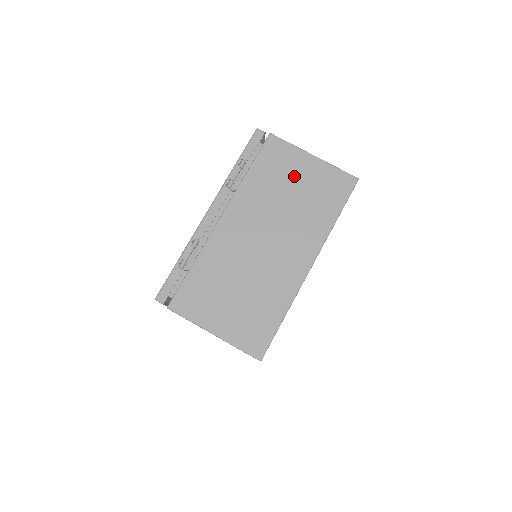
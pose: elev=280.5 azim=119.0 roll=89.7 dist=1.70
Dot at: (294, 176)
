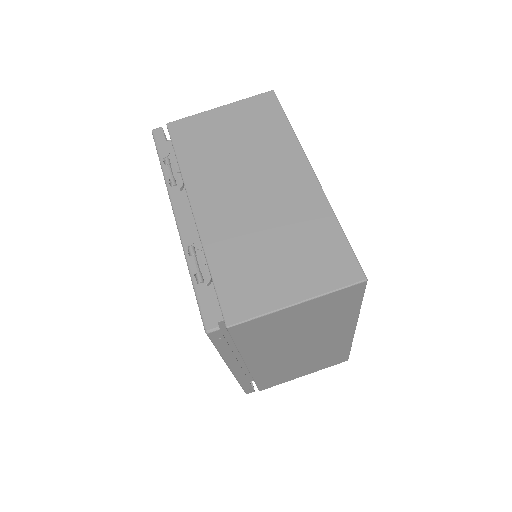
Dot at: (221, 131)
